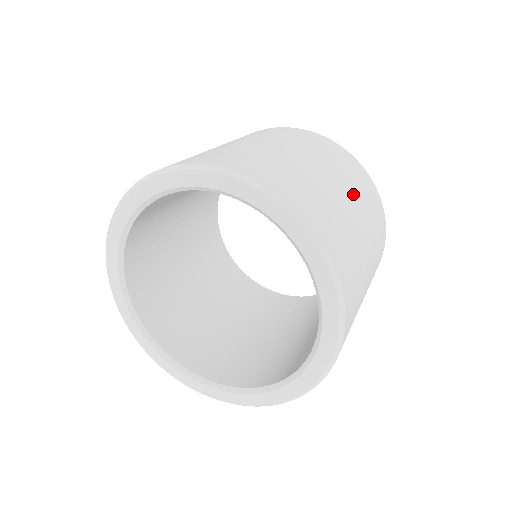
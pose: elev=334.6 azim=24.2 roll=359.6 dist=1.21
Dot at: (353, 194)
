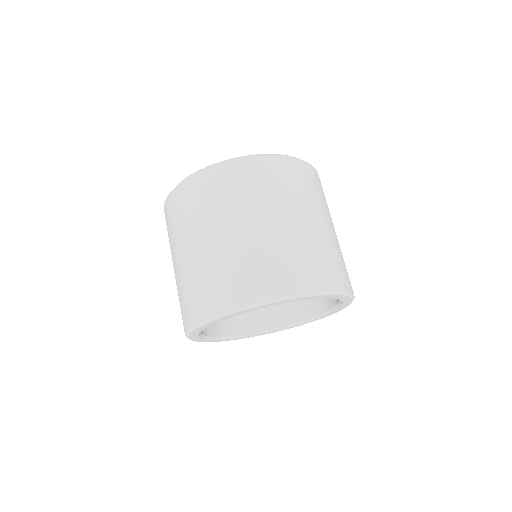
Dot at: (313, 208)
